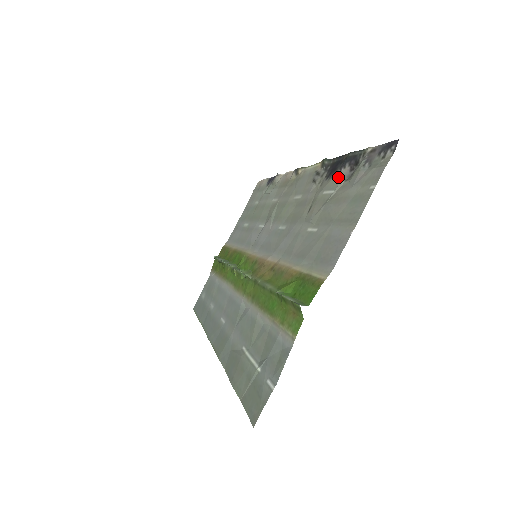
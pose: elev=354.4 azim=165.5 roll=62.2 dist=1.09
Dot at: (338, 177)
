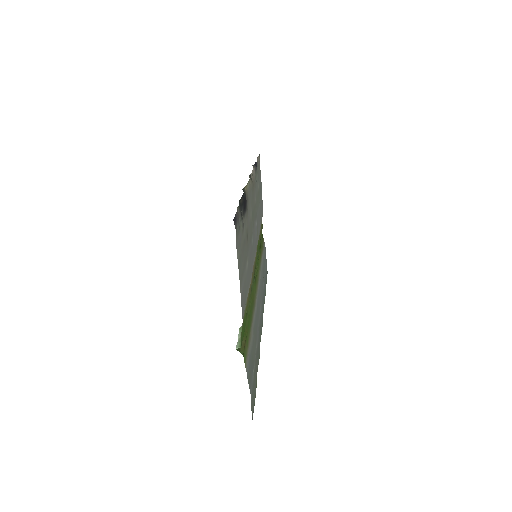
Dot at: occluded
